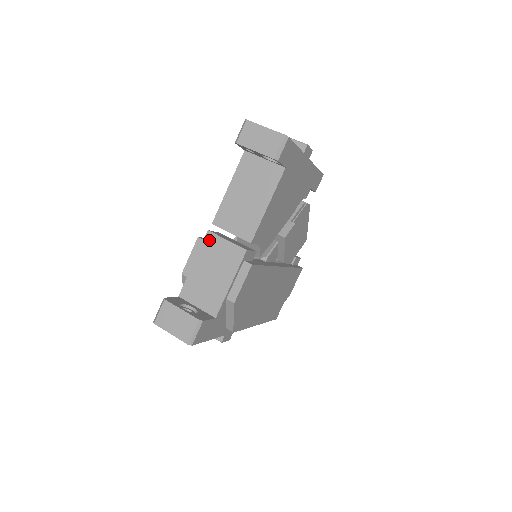
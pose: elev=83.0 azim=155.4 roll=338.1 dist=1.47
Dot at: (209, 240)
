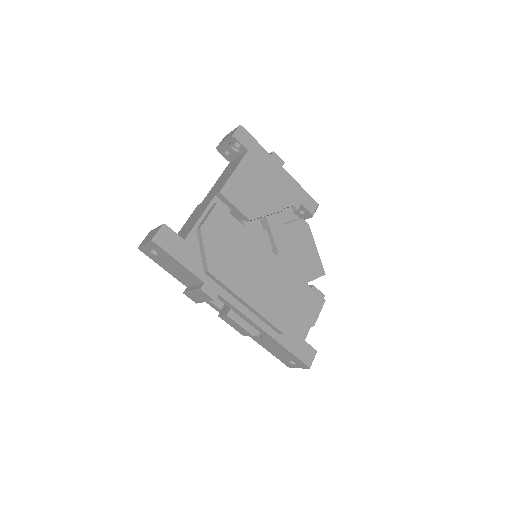
Dot at: (197, 208)
